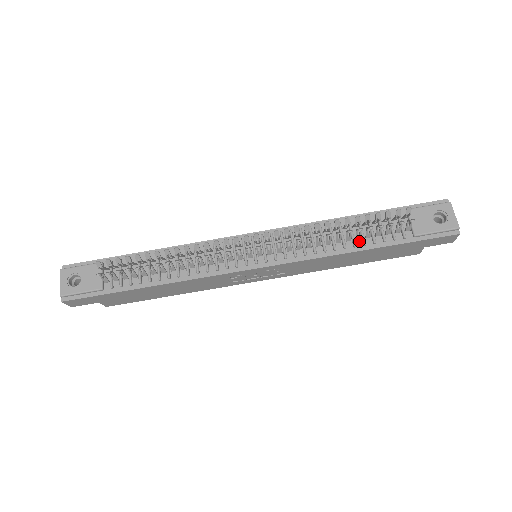
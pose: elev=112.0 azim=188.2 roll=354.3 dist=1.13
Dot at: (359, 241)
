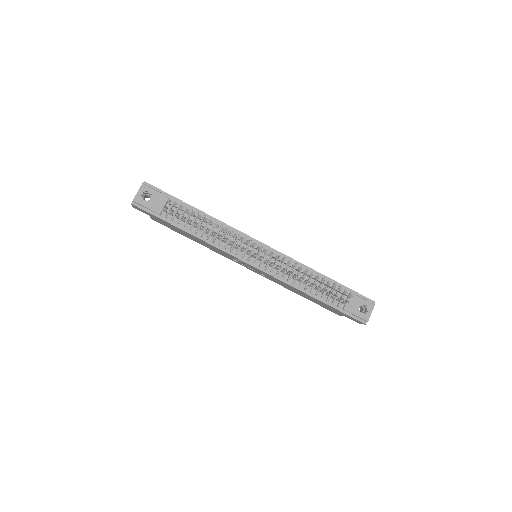
Dot at: (315, 291)
